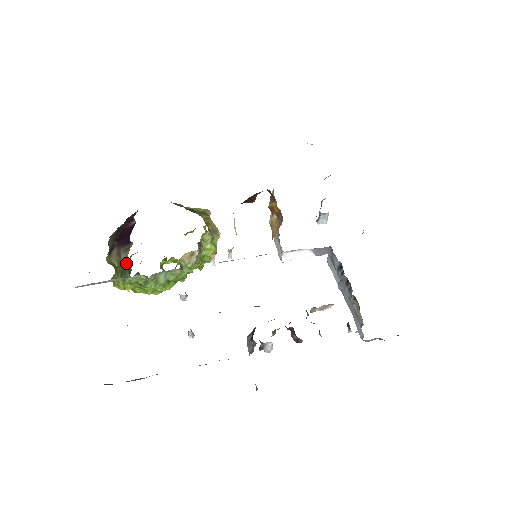
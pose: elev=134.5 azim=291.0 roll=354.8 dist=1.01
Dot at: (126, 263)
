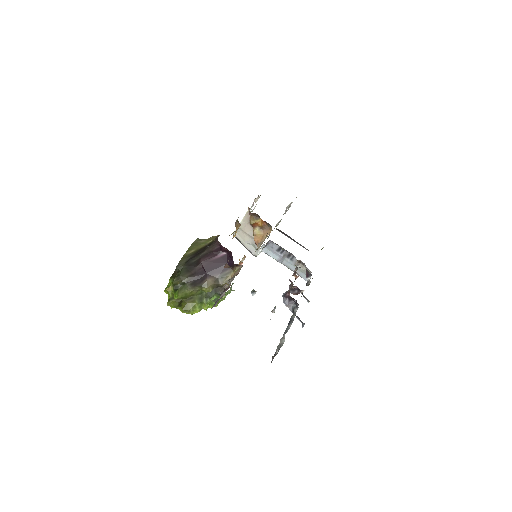
Dot at: (227, 284)
